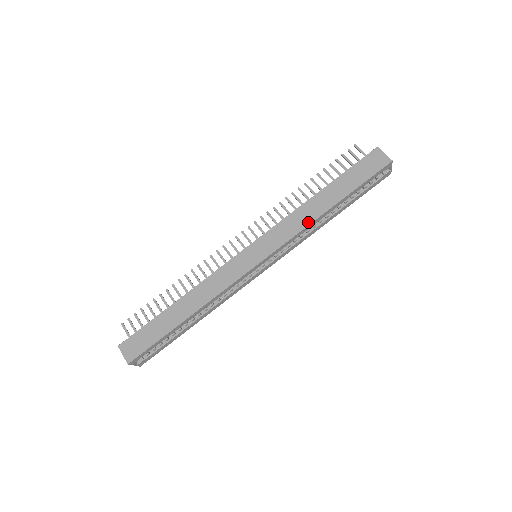
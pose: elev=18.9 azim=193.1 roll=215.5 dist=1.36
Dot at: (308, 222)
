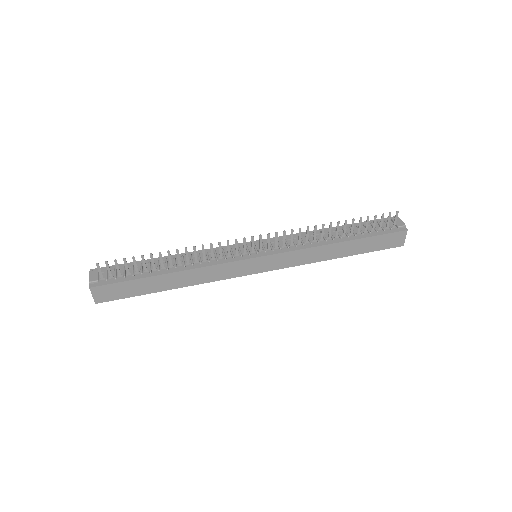
Dot at: (315, 261)
